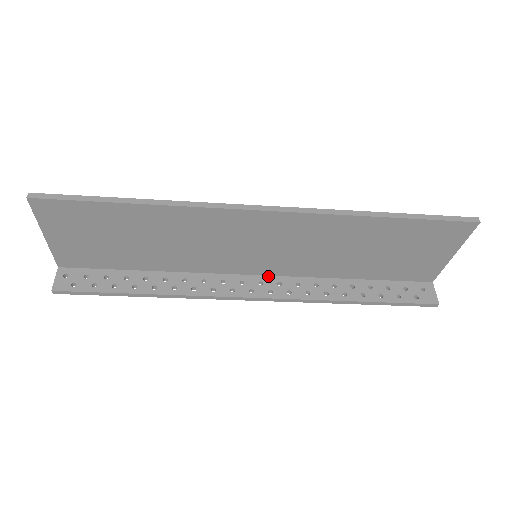
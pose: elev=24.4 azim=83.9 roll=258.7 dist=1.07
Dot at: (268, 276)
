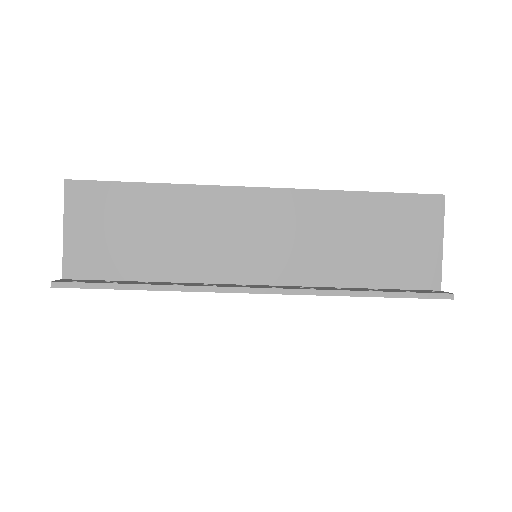
Dot at: (270, 285)
